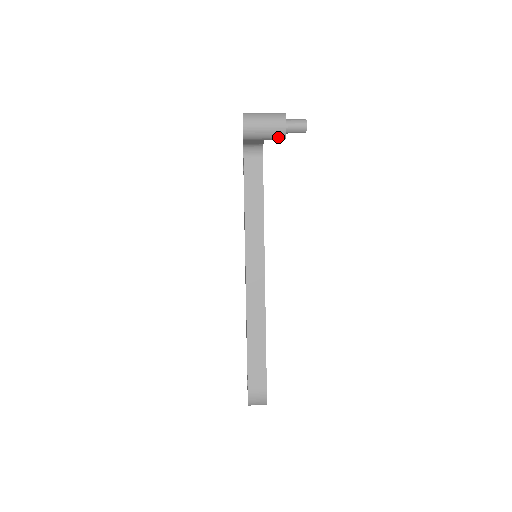
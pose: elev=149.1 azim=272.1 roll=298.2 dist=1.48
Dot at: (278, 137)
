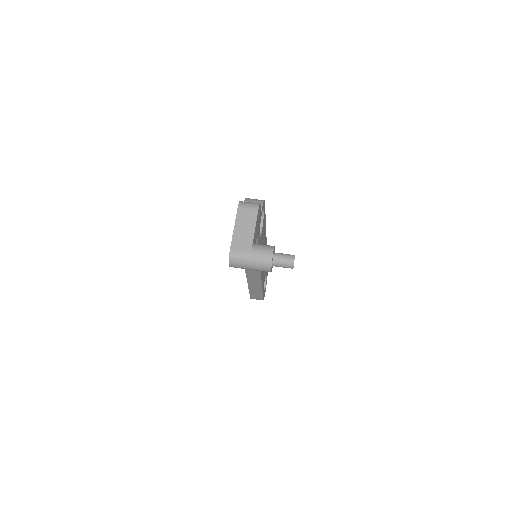
Dot at: occluded
